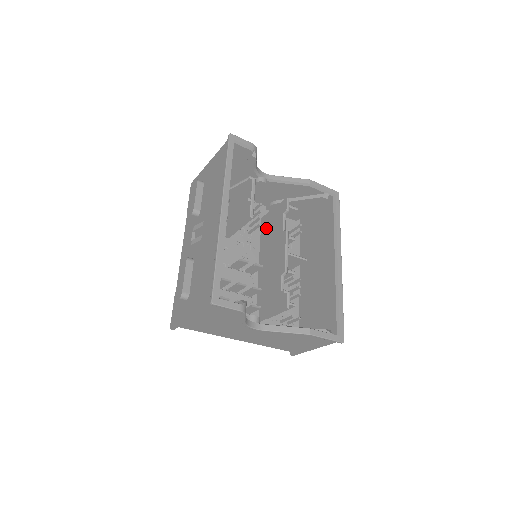
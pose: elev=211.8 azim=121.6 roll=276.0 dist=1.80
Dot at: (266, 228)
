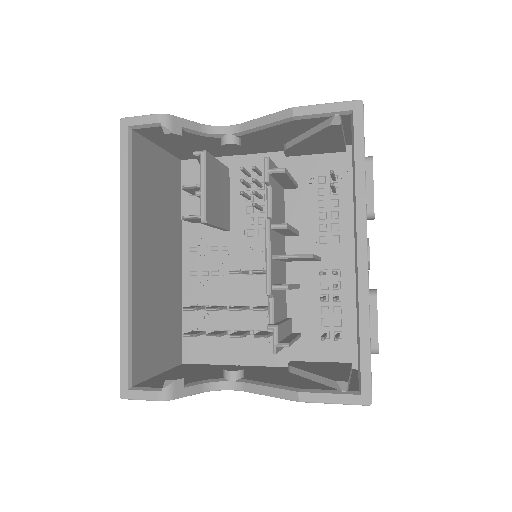
Dot at: occluded
